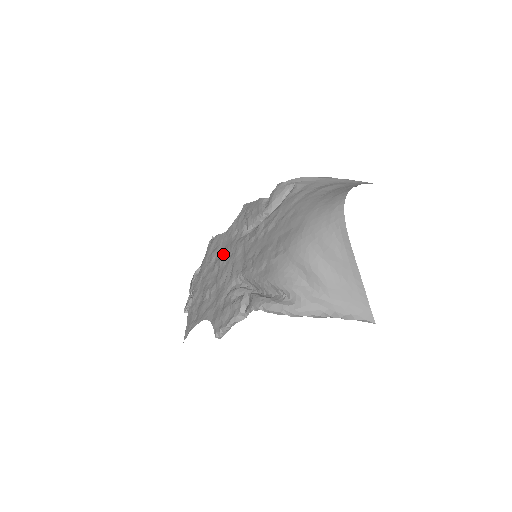
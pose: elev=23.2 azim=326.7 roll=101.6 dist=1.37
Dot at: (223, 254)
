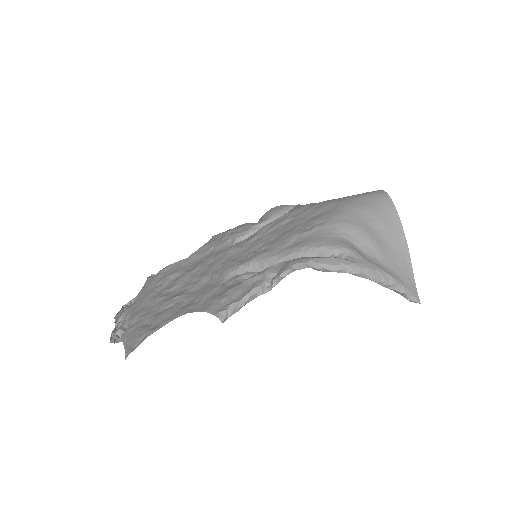
Dot at: (193, 268)
